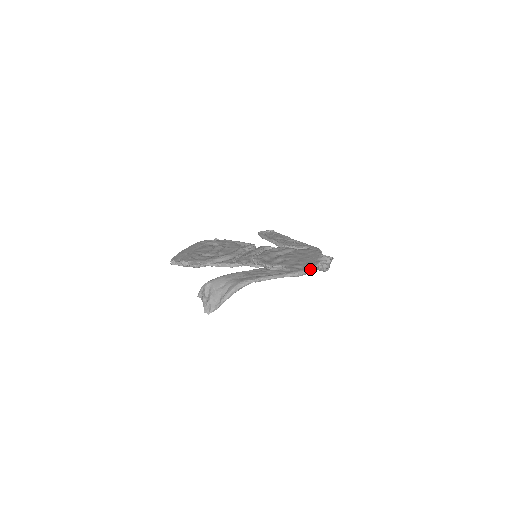
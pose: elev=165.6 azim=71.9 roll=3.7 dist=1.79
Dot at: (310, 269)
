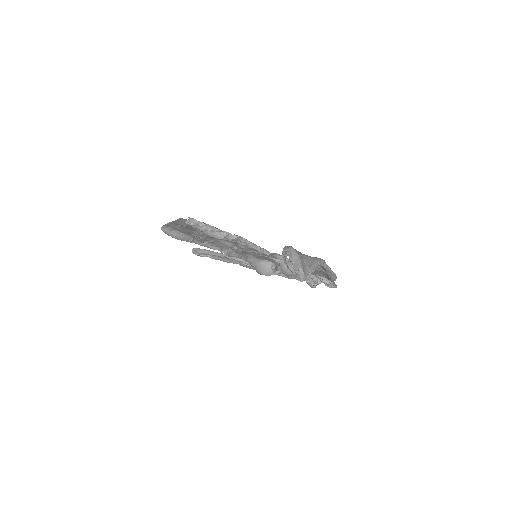
Dot at: occluded
